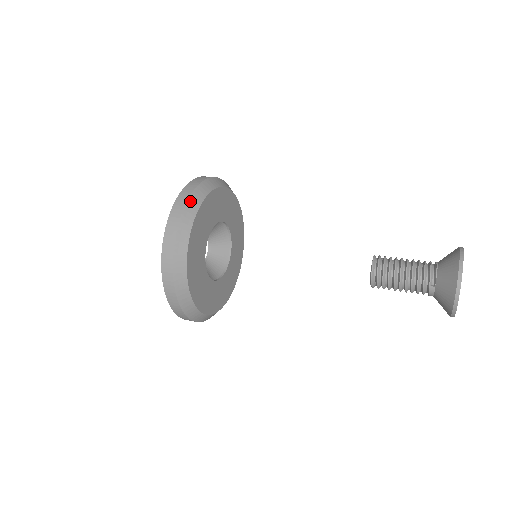
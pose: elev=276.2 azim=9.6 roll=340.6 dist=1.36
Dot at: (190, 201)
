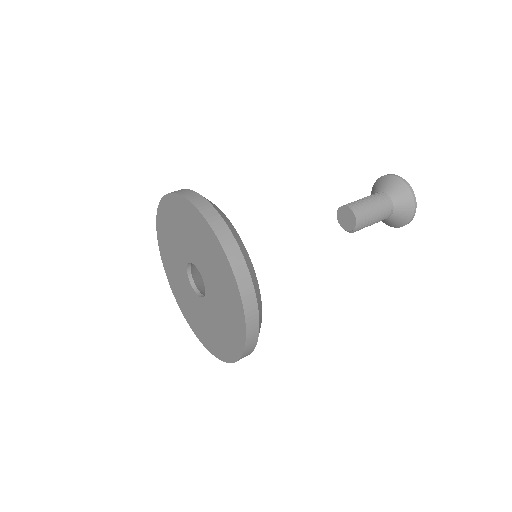
Dot at: (228, 224)
